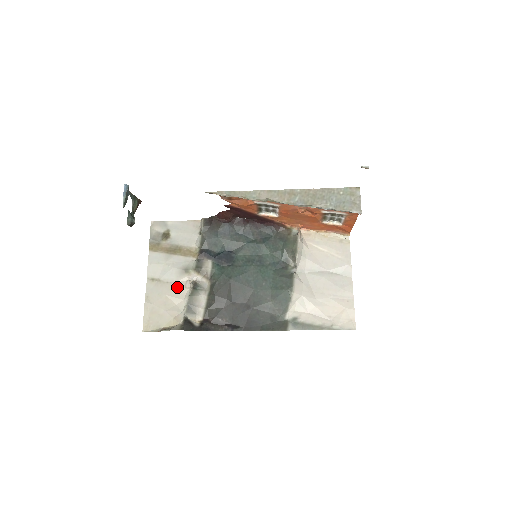
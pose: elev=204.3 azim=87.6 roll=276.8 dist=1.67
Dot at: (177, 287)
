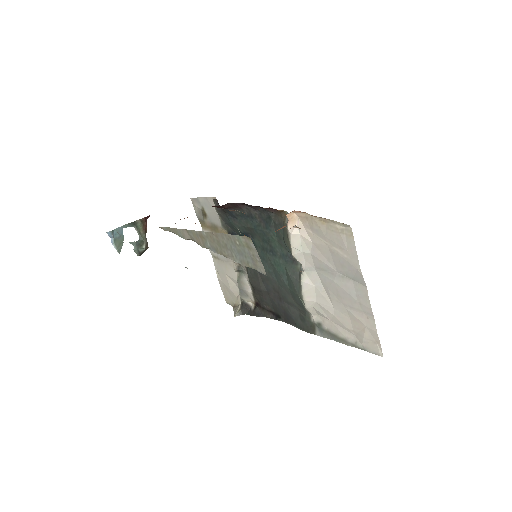
Dot at: (230, 267)
